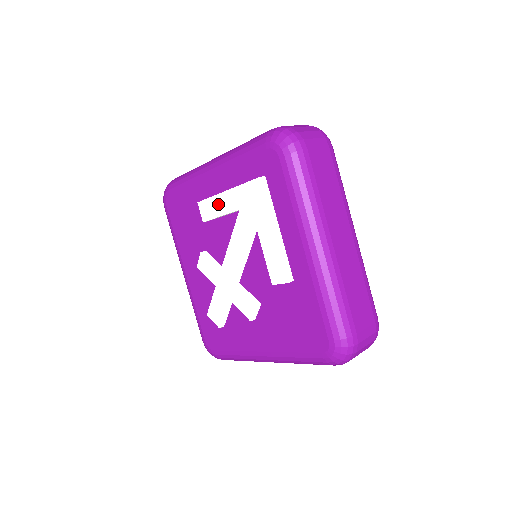
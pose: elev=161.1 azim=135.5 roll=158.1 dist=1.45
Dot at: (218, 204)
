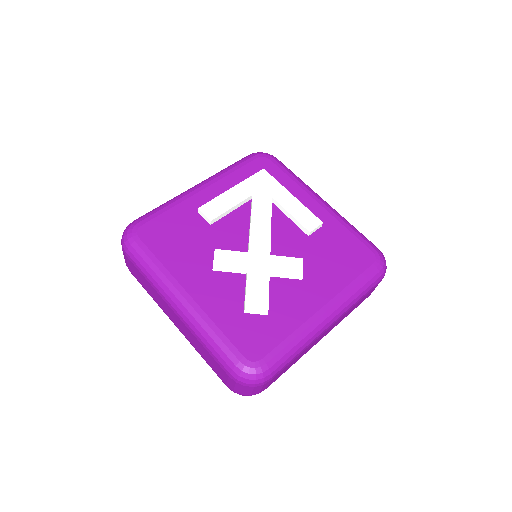
Dot at: (226, 199)
